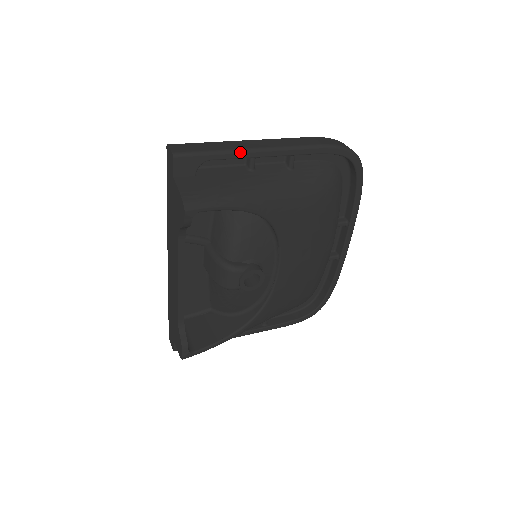
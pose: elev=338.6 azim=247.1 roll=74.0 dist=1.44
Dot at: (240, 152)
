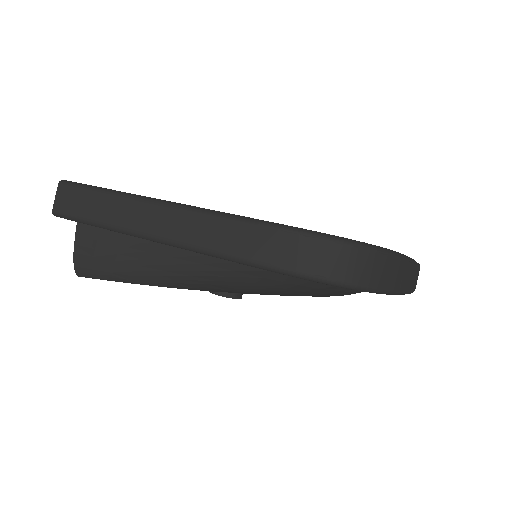
Dot at: (125, 233)
